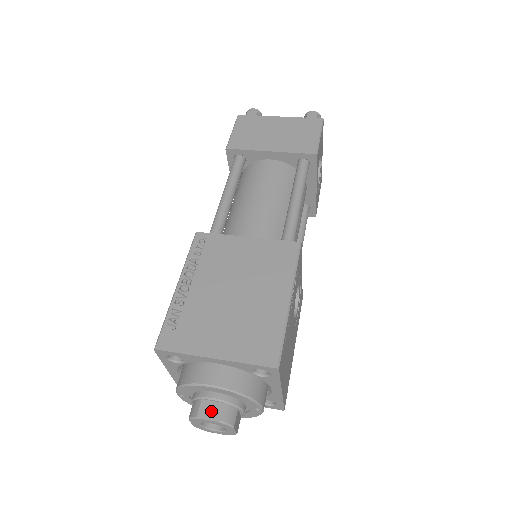
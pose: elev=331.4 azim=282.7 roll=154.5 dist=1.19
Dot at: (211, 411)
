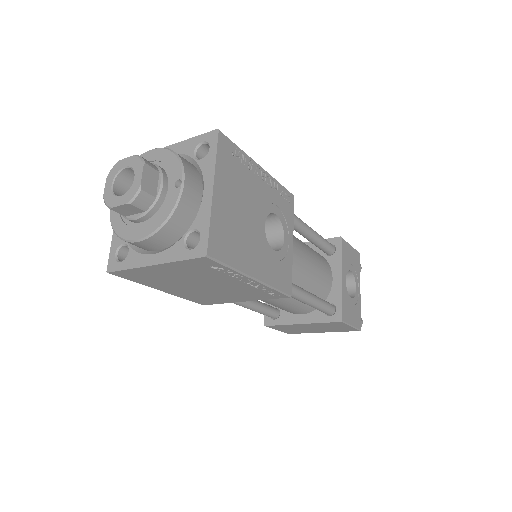
Dot at: occluded
